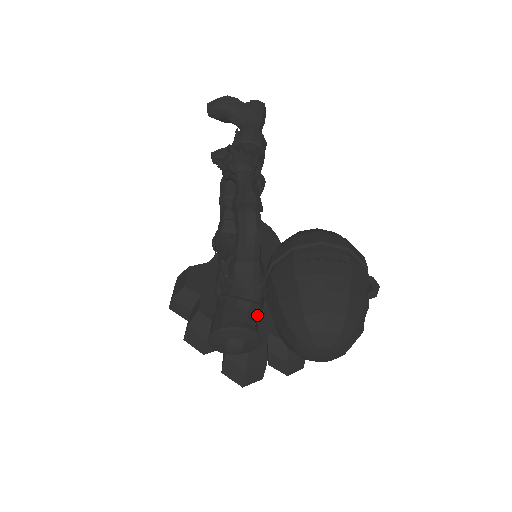
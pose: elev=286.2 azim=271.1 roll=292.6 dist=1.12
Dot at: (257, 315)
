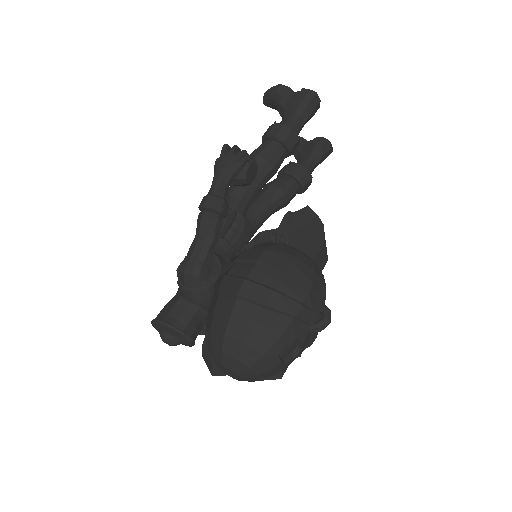
Dot at: (199, 315)
